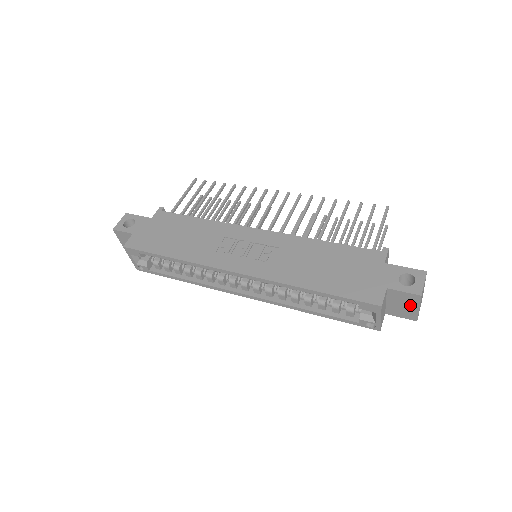
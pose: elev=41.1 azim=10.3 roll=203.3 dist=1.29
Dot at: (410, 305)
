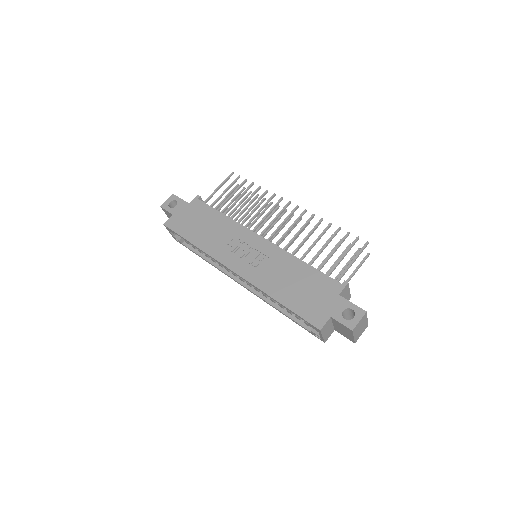
Dot at: (348, 332)
